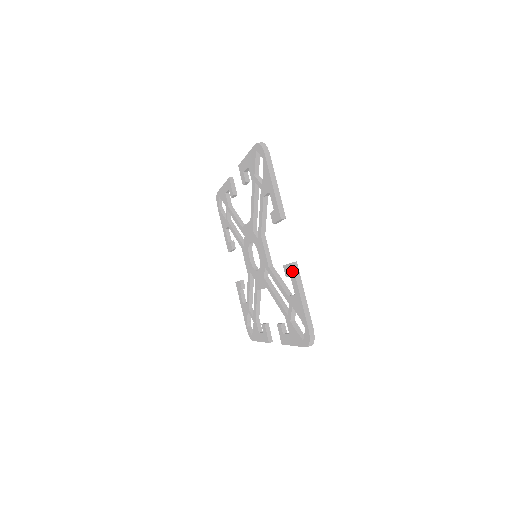
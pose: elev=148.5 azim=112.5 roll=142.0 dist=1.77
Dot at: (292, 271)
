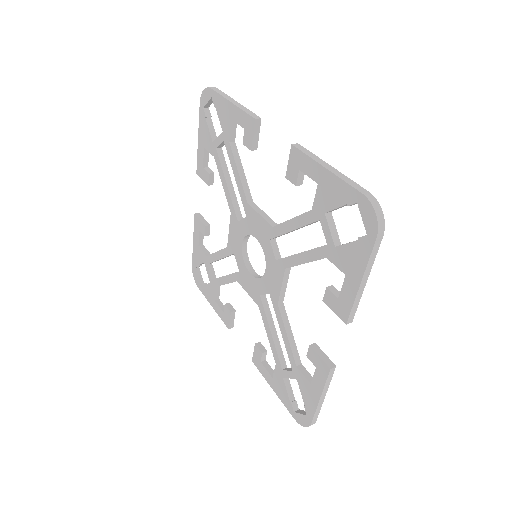
Dot at: (324, 372)
